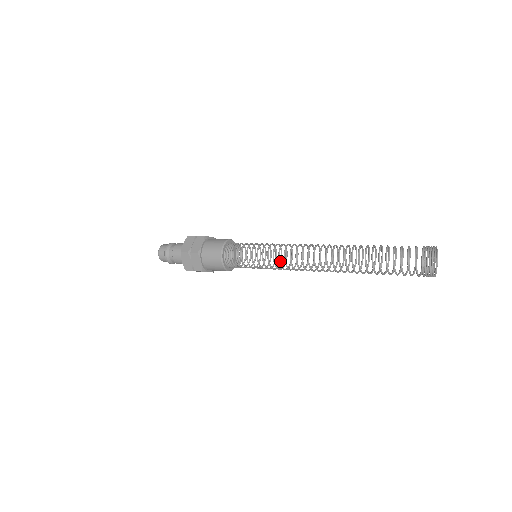
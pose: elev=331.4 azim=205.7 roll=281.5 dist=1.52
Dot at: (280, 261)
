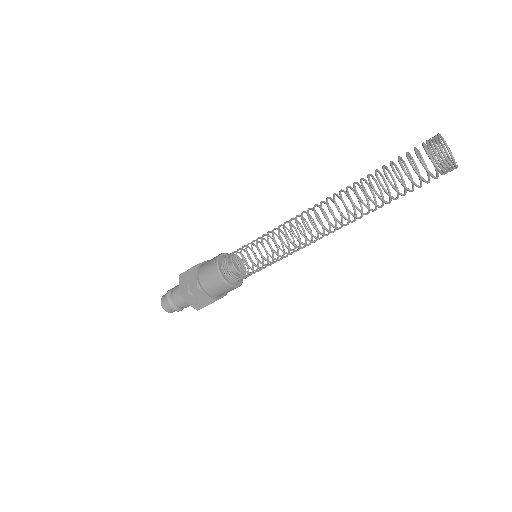
Dot at: (291, 253)
